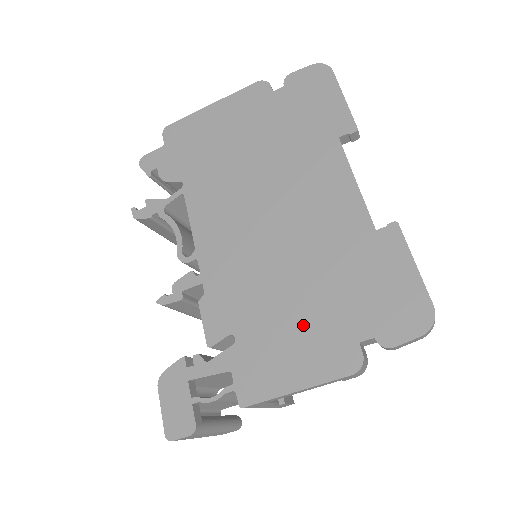
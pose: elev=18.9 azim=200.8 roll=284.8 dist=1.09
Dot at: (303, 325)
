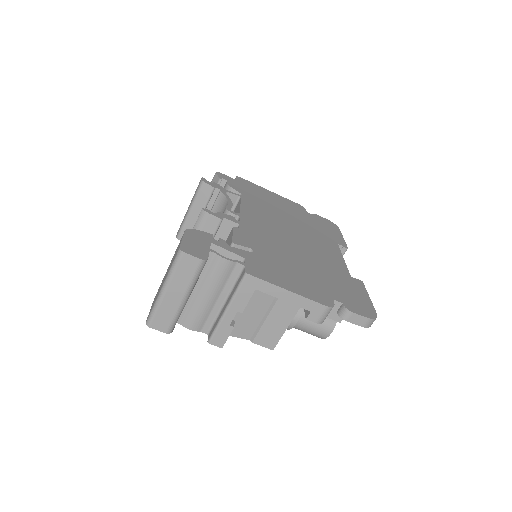
Dot at: (301, 274)
